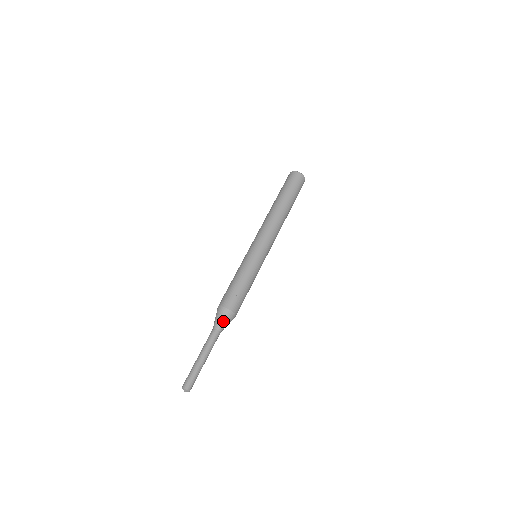
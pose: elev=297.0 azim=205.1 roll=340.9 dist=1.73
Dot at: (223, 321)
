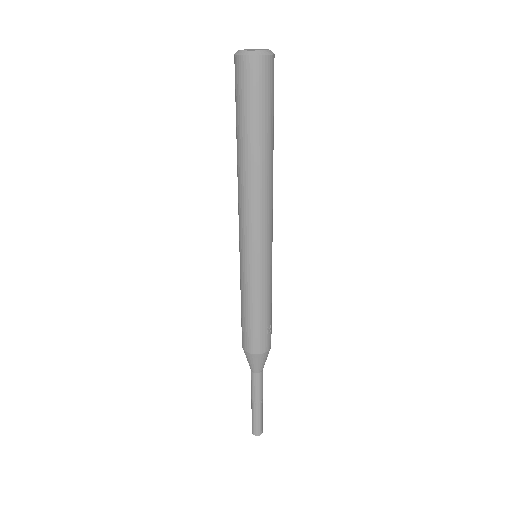
Dot at: occluded
